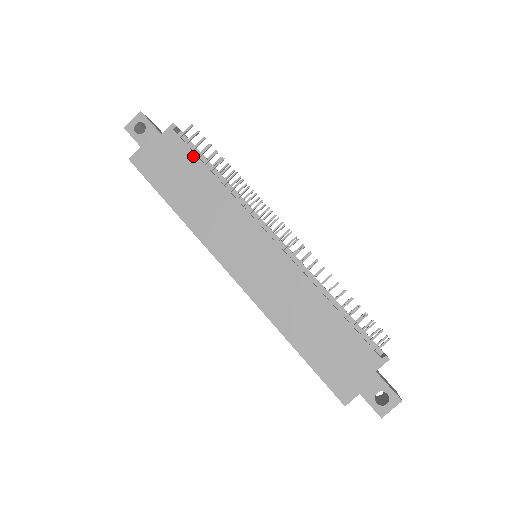
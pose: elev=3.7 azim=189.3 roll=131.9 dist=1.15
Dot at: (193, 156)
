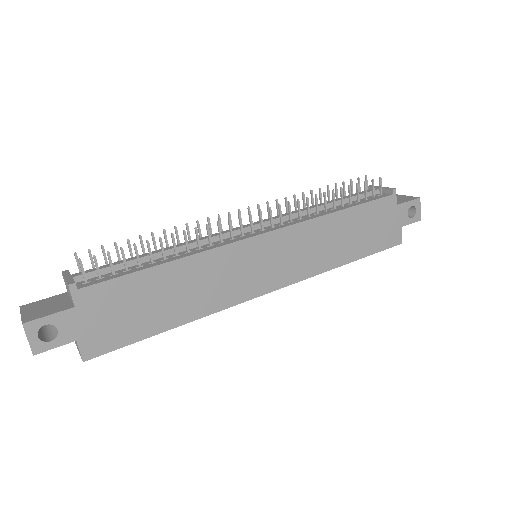
Dot at: (129, 278)
